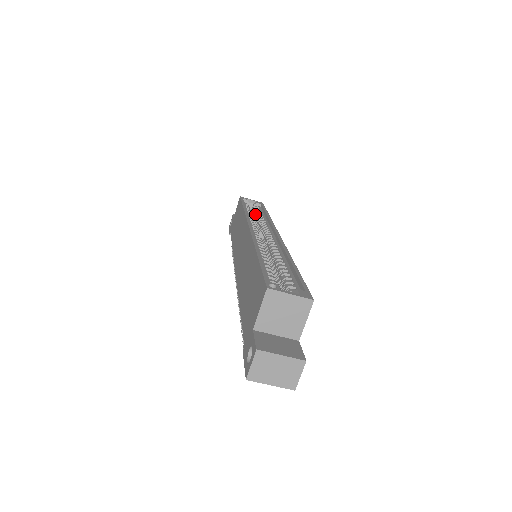
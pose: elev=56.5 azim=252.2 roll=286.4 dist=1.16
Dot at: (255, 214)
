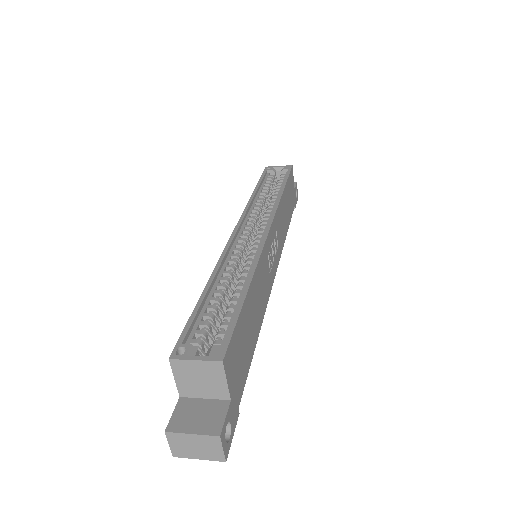
Dot at: occluded
